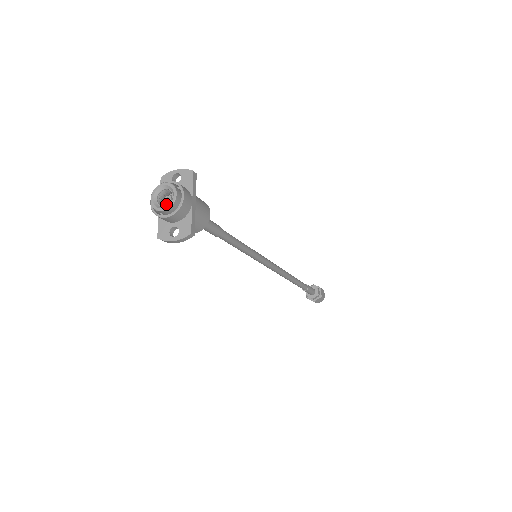
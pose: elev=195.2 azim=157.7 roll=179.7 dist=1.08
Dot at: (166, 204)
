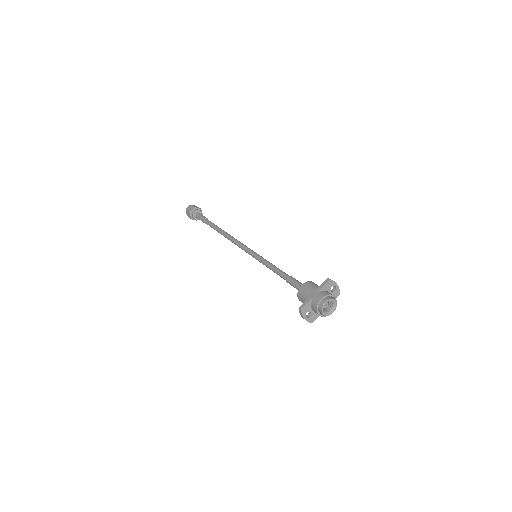
Dot at: occluded
